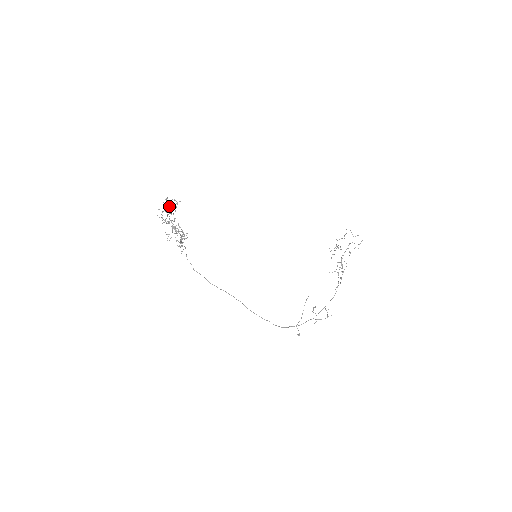
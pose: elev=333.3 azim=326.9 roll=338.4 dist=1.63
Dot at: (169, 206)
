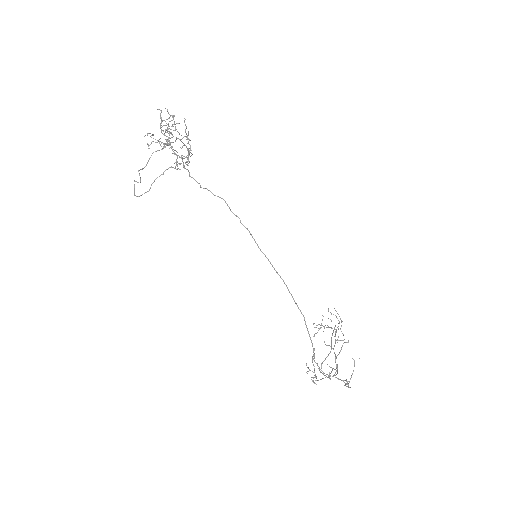
Dot at: occluded
